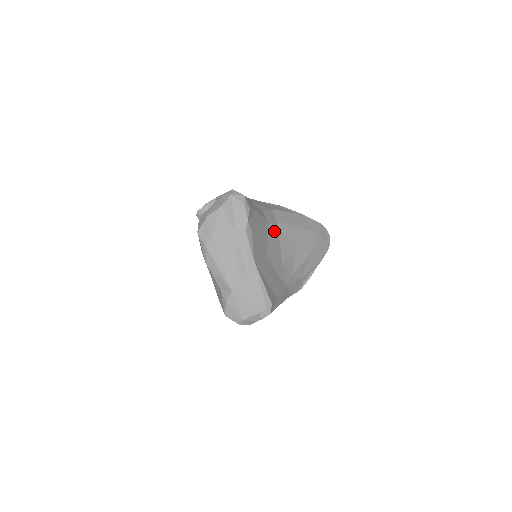
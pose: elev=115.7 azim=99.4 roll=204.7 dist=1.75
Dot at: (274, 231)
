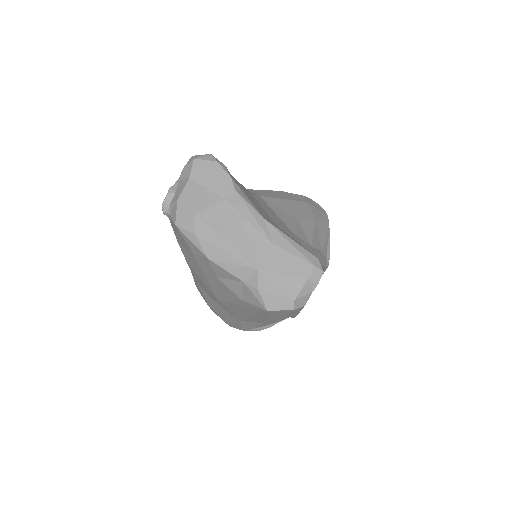
Dot at: (263, 204)
